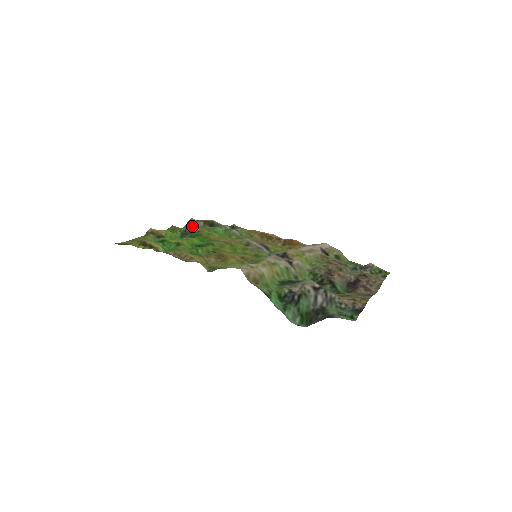
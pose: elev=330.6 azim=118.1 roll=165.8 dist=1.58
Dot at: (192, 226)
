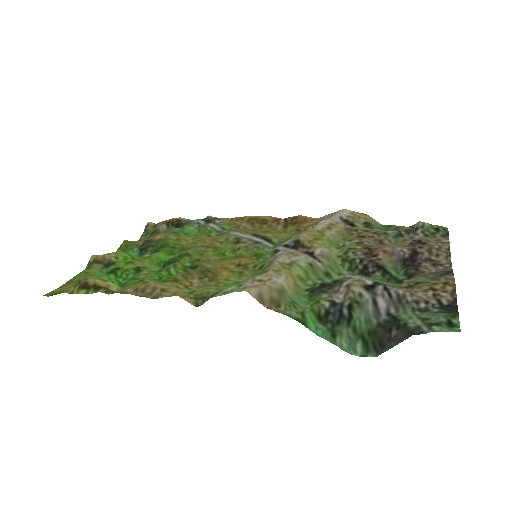
Dot at: (152, 233)
